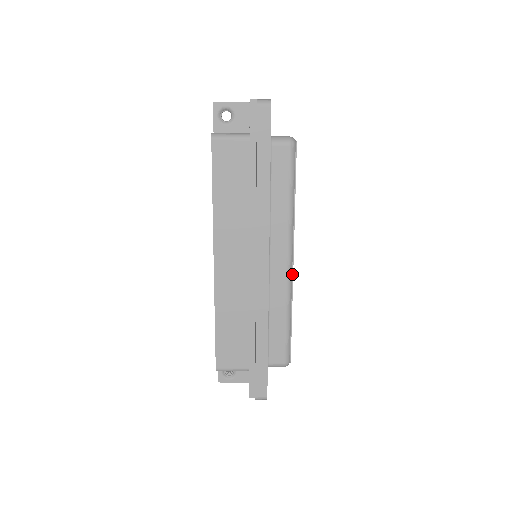
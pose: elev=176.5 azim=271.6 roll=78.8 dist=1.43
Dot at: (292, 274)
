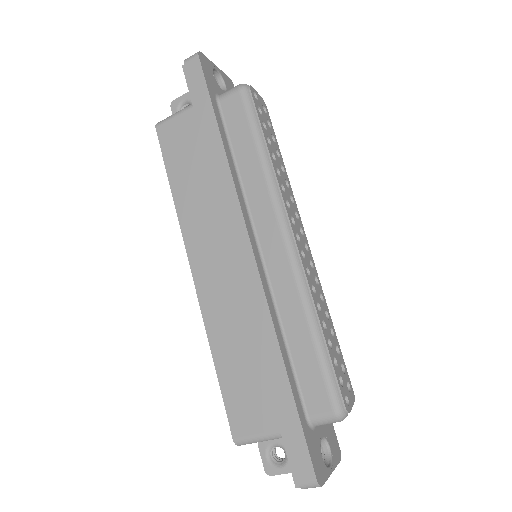
Dot at: (299, 258)
